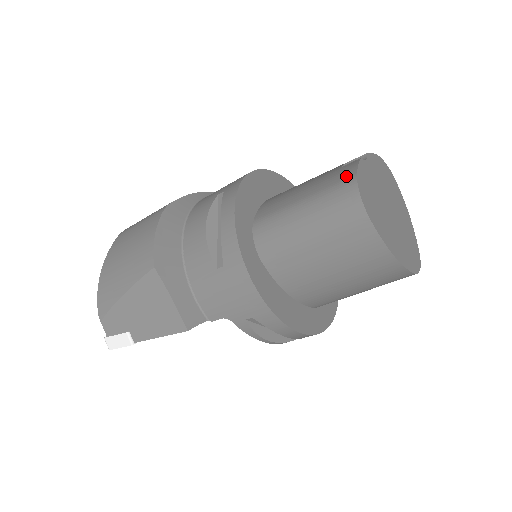
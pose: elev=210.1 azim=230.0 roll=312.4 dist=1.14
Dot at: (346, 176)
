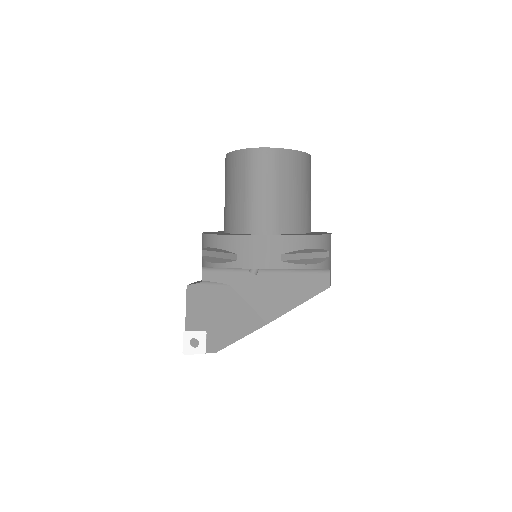
Dot at: occluded
